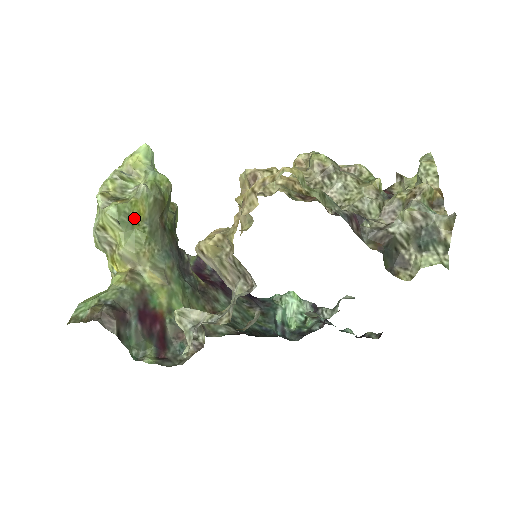
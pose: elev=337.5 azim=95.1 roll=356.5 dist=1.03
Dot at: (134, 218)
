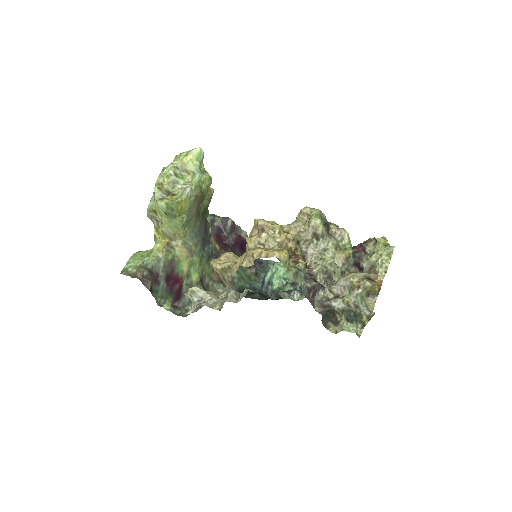
Dot at: (177, 211)
